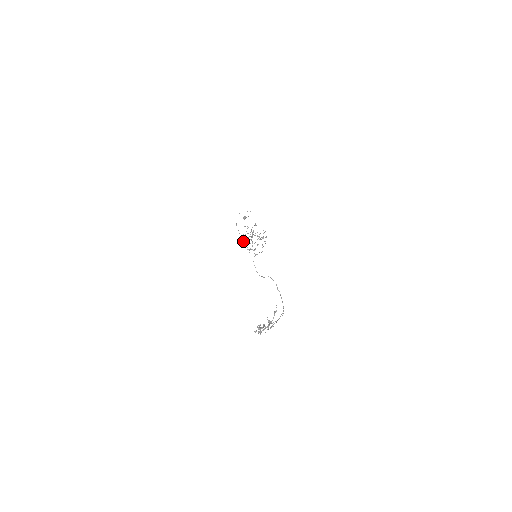
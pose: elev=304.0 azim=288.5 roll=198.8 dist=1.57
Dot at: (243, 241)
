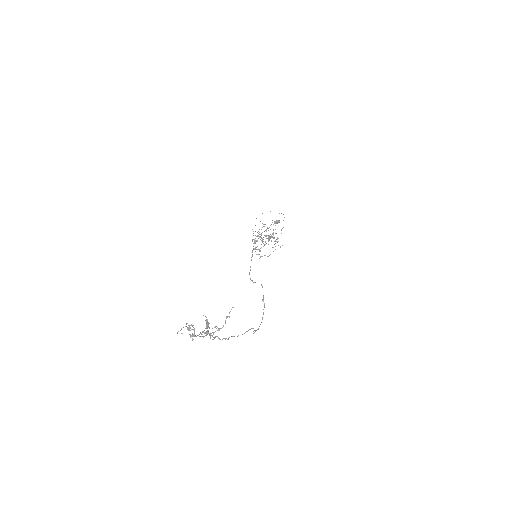
Dot at: (255, 240)
